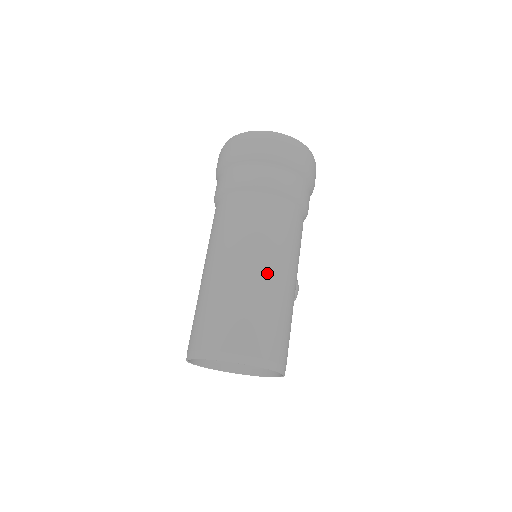
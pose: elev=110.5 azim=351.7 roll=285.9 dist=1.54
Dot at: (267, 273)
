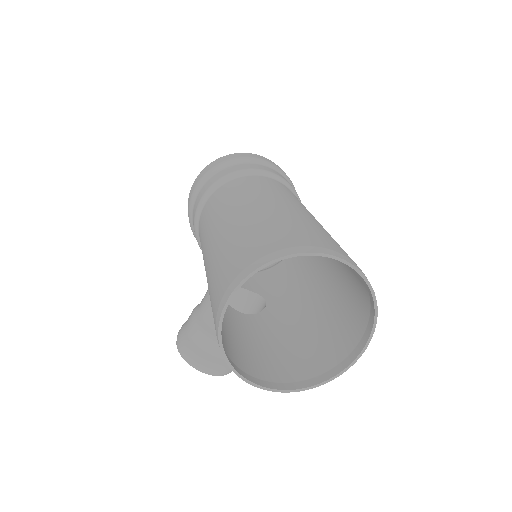
Dot at: occluded
